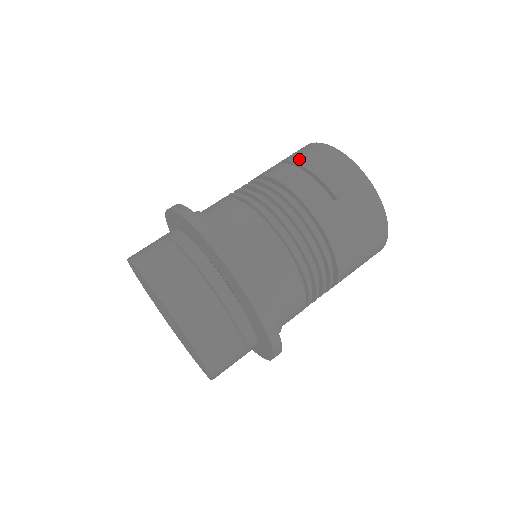
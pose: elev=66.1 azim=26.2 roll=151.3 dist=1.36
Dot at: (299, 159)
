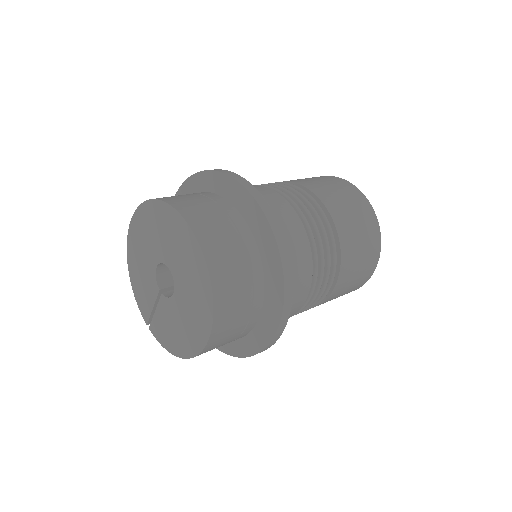
Dot at: occluded
